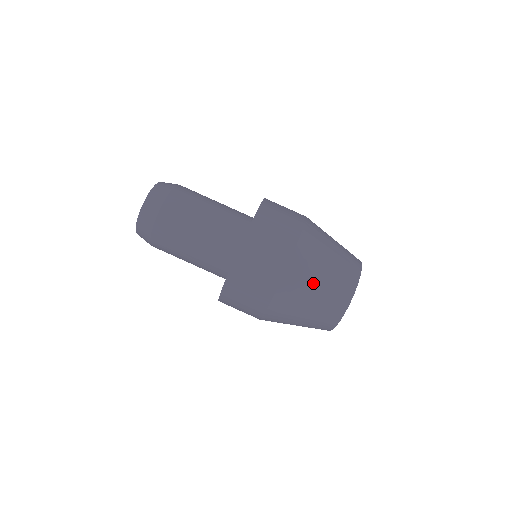
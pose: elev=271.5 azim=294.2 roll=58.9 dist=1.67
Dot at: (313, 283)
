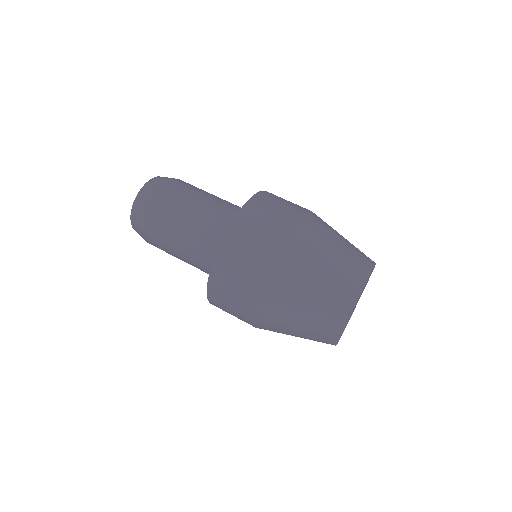
Dot at: (333, 236)
